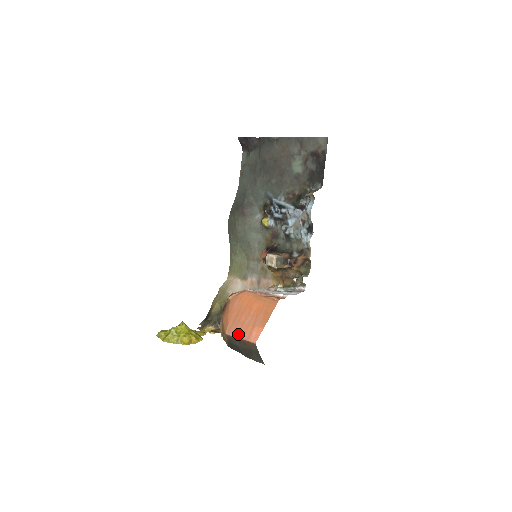
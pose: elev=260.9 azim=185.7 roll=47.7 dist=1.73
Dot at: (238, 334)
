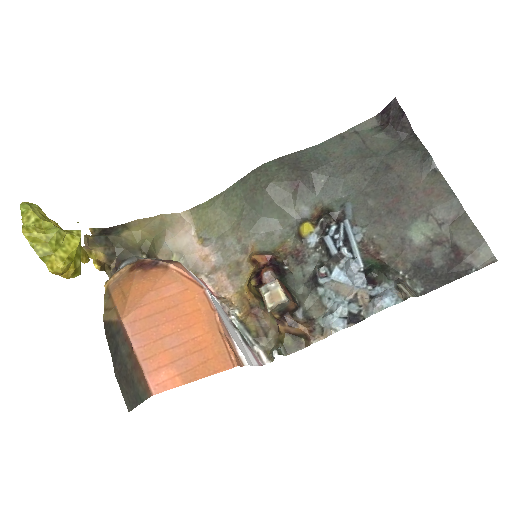
Dot at: (140, 346)
